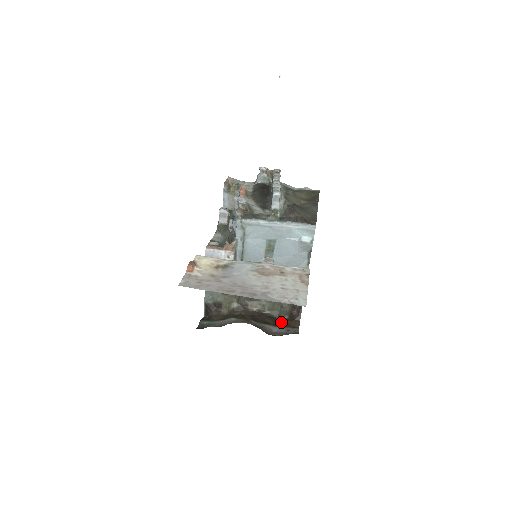
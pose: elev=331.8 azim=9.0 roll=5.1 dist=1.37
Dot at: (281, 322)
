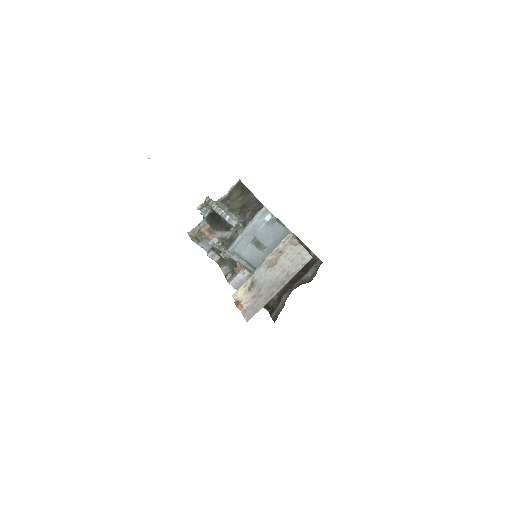
Dot at: (307, 266)
